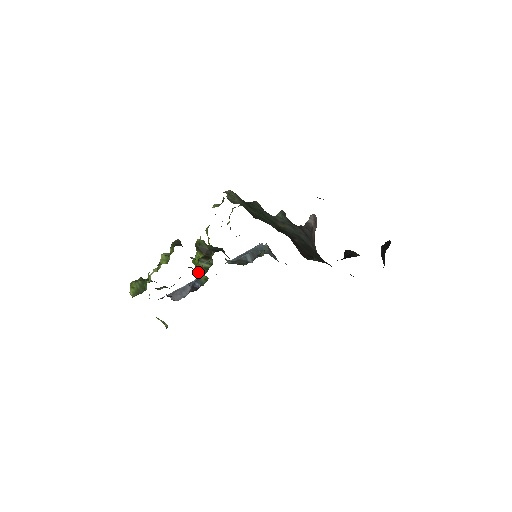
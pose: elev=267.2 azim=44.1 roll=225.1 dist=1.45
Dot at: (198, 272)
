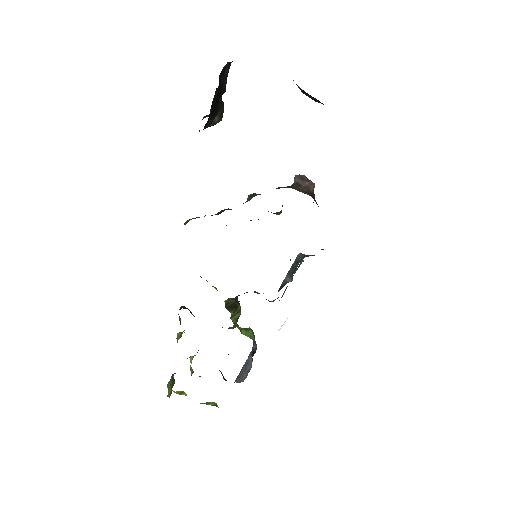
Dot at: (232, 328)
